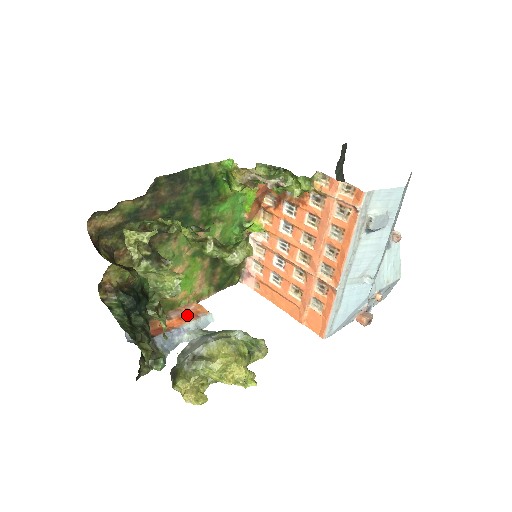
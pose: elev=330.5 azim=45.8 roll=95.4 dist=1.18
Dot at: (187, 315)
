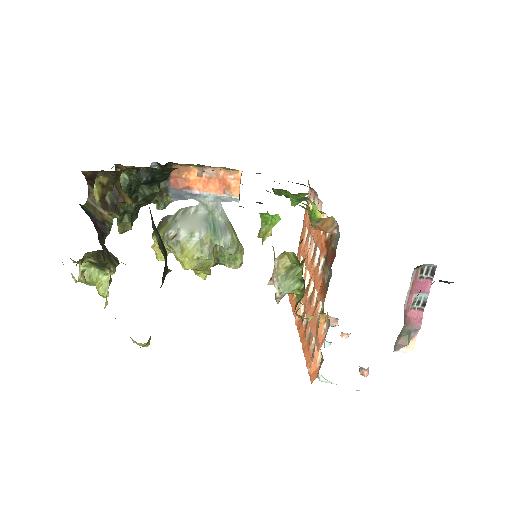
Dot at: (217, 183)
